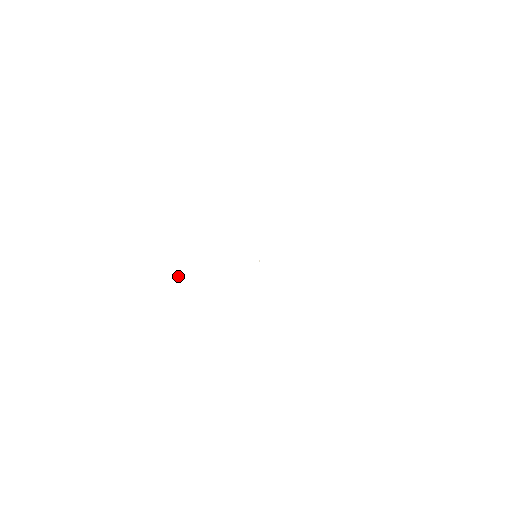
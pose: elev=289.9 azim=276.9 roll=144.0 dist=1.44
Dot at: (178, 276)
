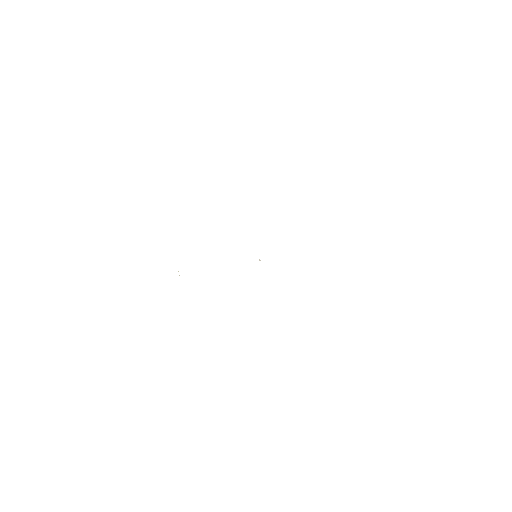
Dot at: occluded
